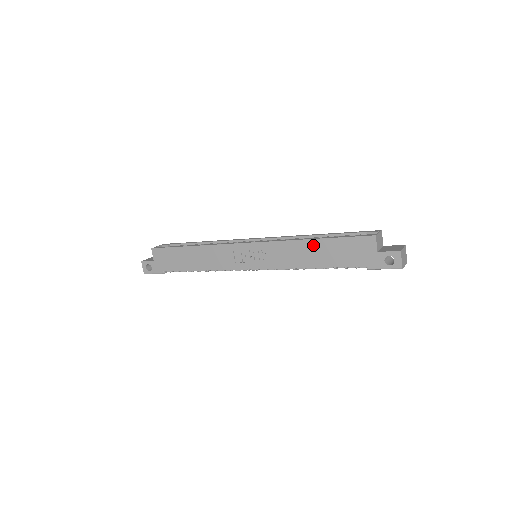
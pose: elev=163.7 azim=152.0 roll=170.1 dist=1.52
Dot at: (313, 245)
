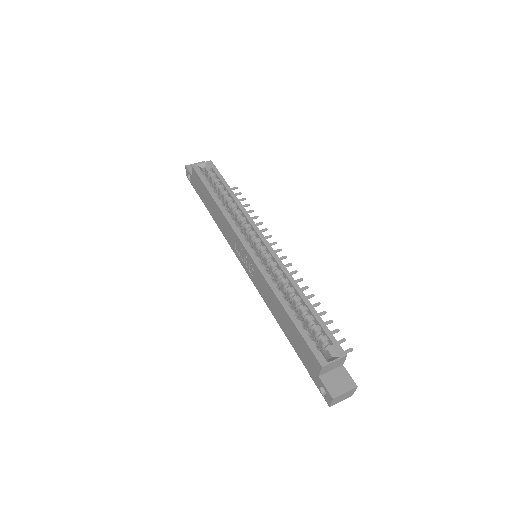
Dot at: (282, 311)
